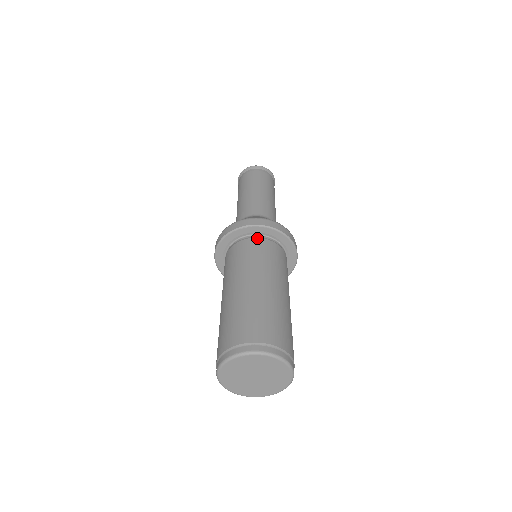
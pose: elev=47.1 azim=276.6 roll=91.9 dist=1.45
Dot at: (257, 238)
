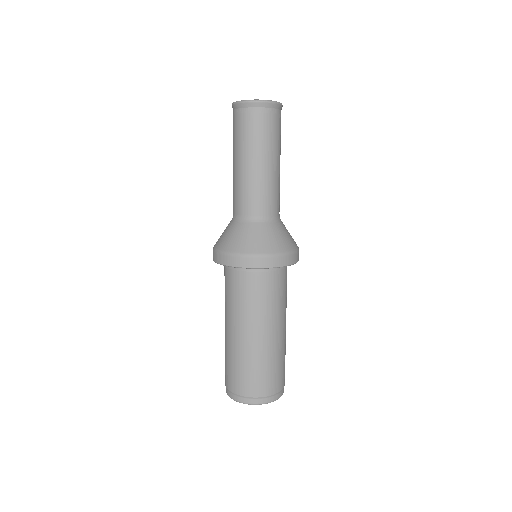
Dot at: (271, 272)
